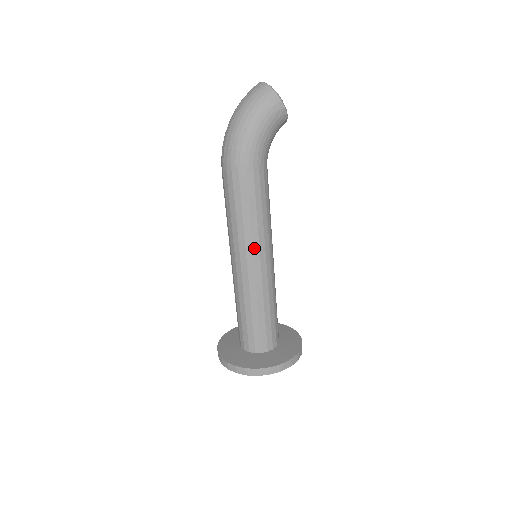
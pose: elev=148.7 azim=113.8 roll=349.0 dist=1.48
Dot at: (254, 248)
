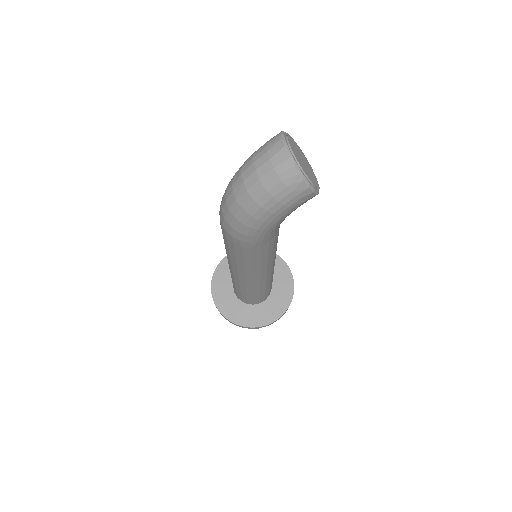
Dot at: (254, 275)
